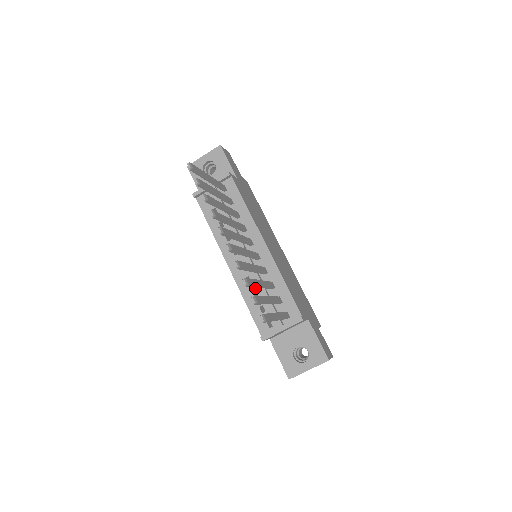
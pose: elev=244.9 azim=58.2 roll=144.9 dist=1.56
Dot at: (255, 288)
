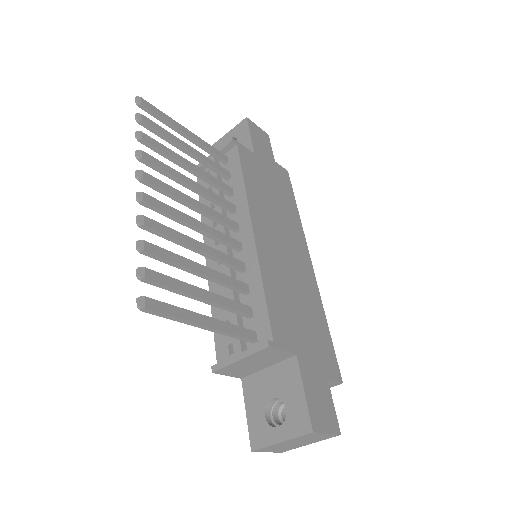
Dot at: occluded
